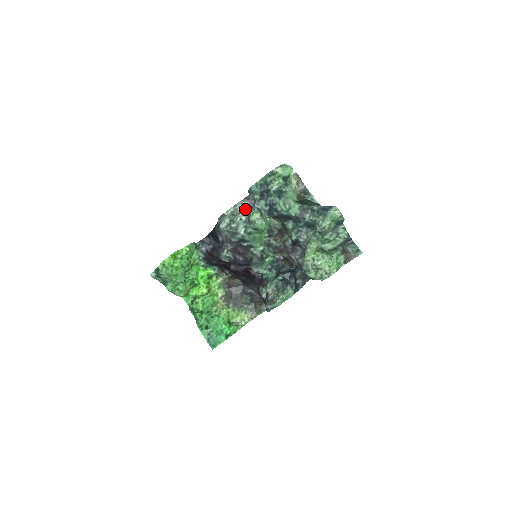
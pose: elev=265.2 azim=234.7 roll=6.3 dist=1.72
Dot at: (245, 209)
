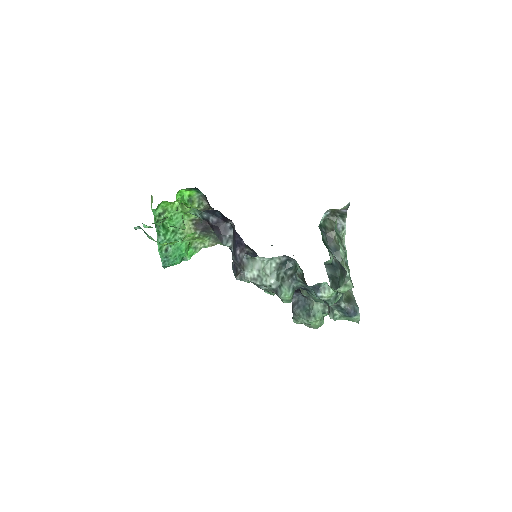
Dot at: (279, 267)
